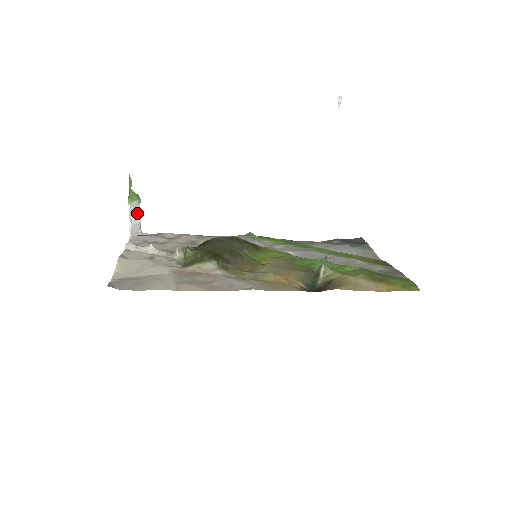
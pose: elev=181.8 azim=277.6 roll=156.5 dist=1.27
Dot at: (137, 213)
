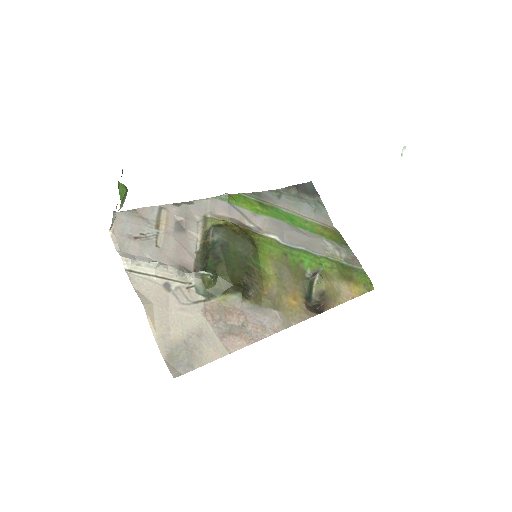
Dot at: occluded
